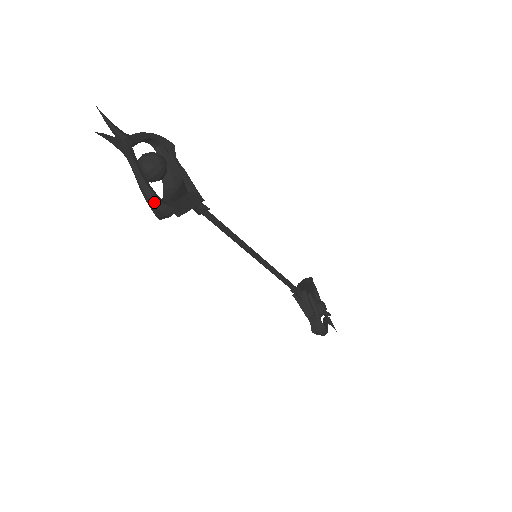
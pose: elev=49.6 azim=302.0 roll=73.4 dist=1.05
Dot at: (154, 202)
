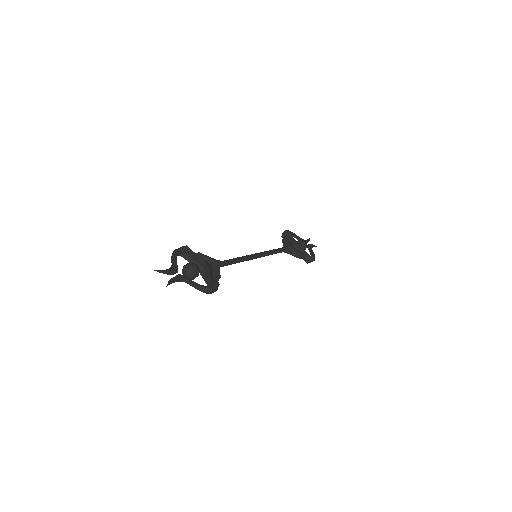
Dot at: (208, 291)
